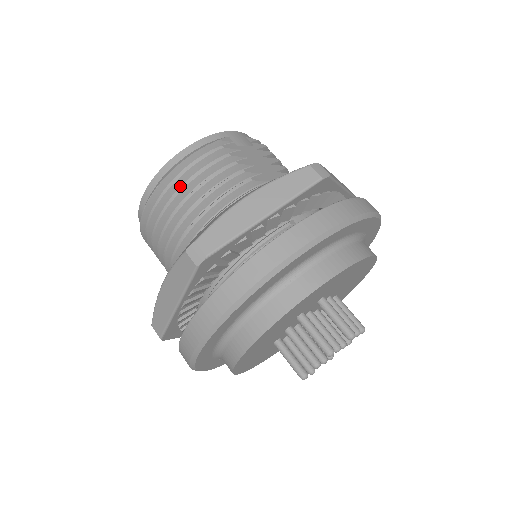
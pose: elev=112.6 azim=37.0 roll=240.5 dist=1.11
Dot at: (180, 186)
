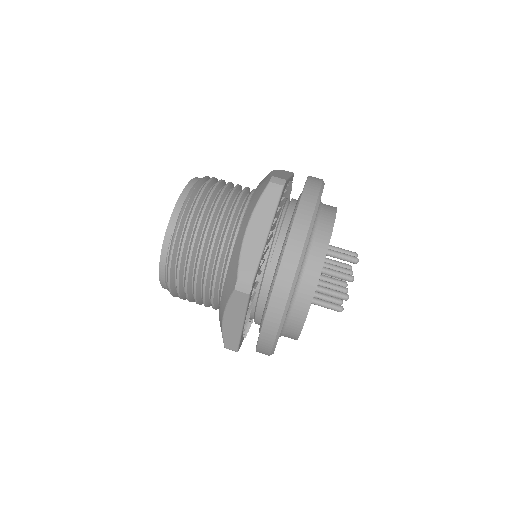
Dot at: (208, 191)
